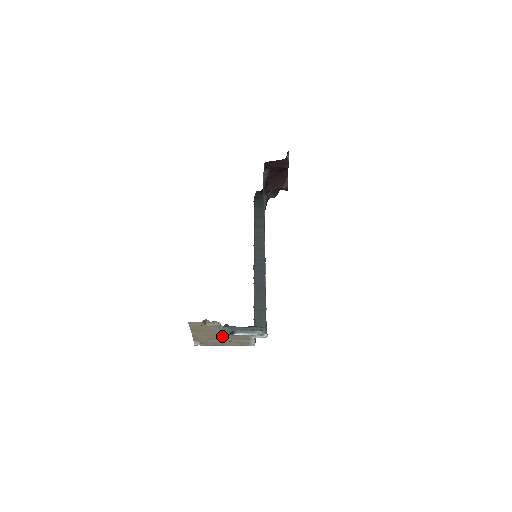
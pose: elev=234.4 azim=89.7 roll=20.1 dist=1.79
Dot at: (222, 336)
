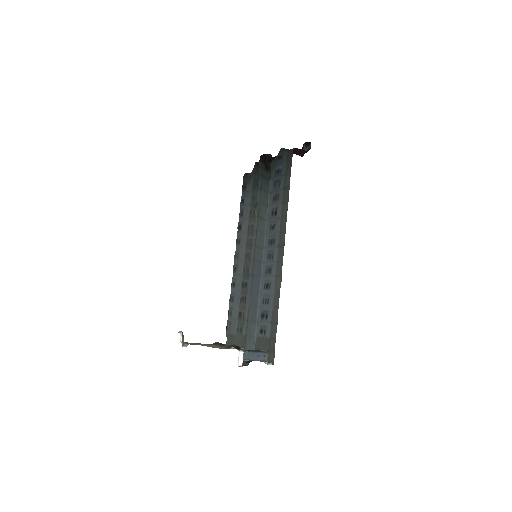
Dot at: (242, 365)
